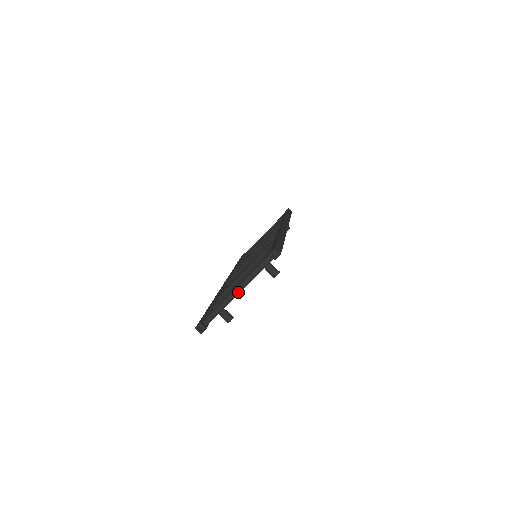
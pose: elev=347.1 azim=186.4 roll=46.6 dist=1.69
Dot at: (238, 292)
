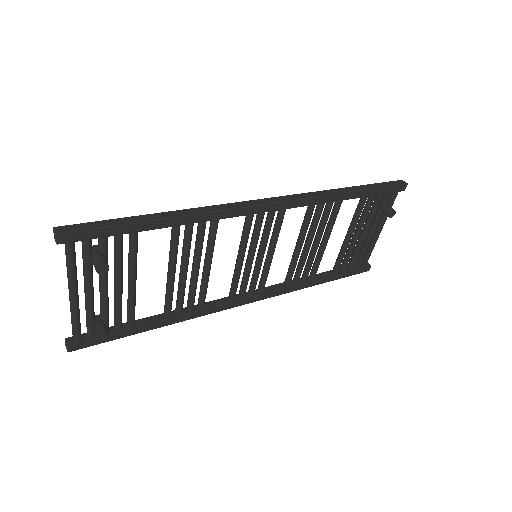
Dot at: (70, 296)
